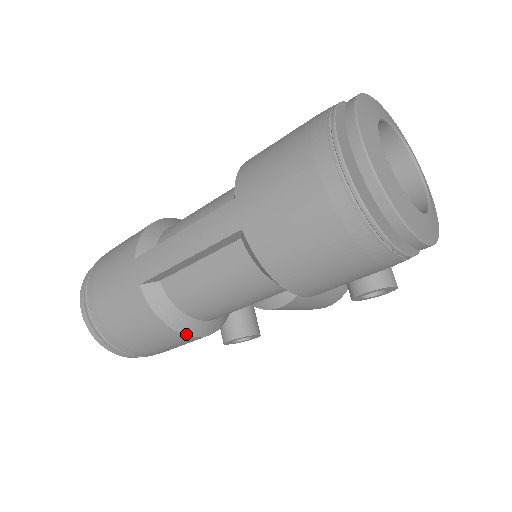
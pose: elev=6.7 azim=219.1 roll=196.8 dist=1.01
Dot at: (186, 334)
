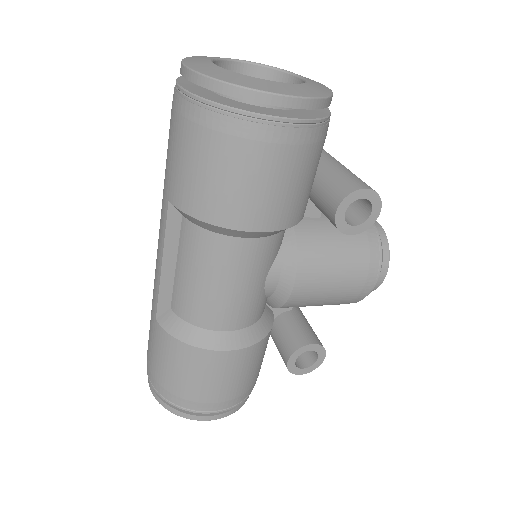
Dot at: (212, 349)
